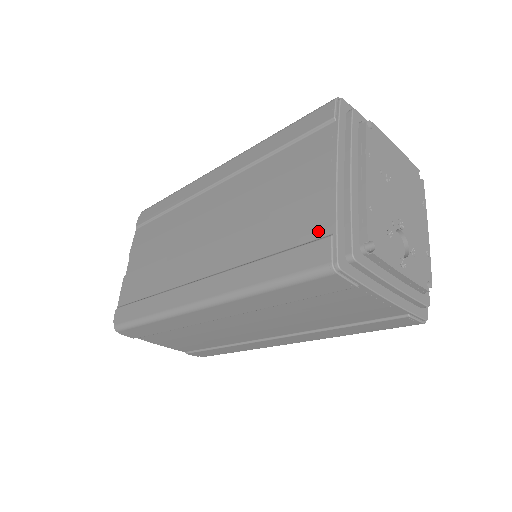
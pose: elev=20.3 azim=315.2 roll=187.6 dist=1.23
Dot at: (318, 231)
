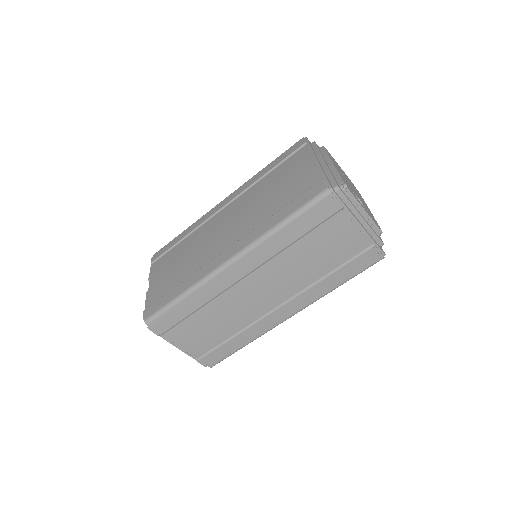
Dot at: (313, 182)
